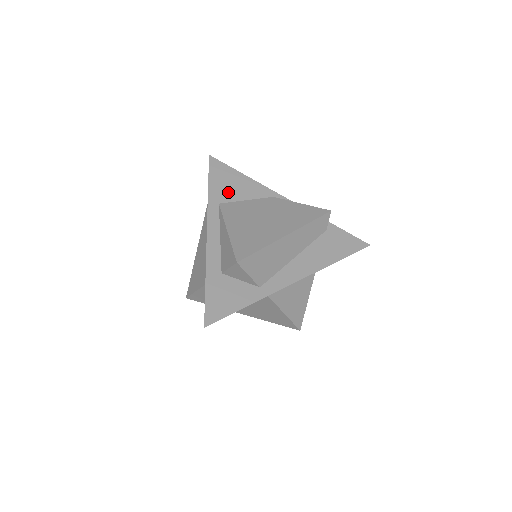
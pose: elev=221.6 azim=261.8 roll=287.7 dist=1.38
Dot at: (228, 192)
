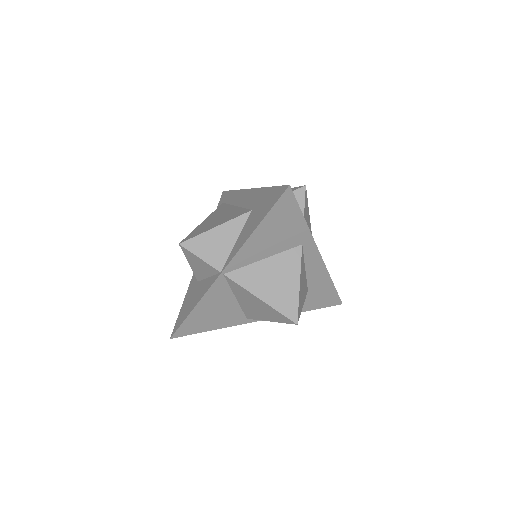
Dot at: occluded
